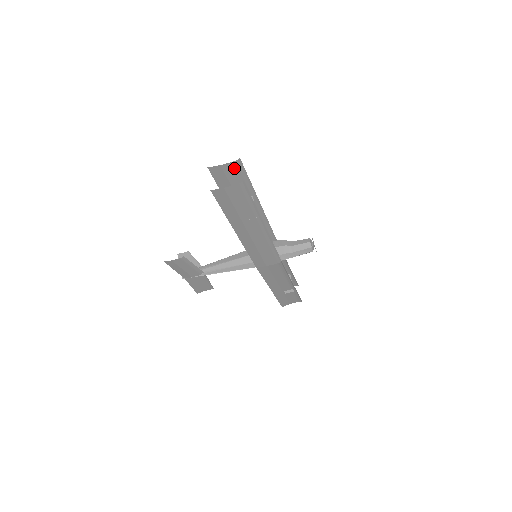
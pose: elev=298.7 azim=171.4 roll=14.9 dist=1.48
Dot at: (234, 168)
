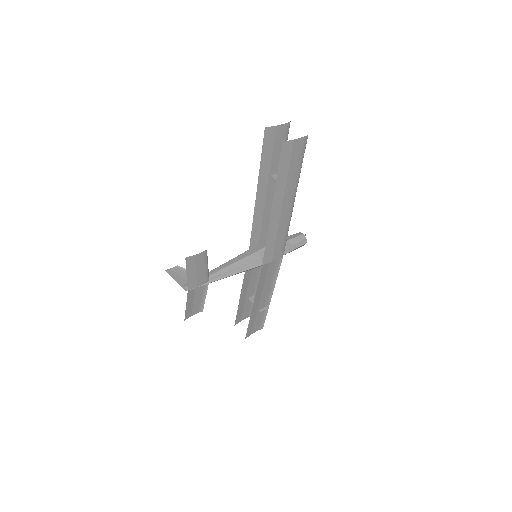
Dot at: (283, 132)
